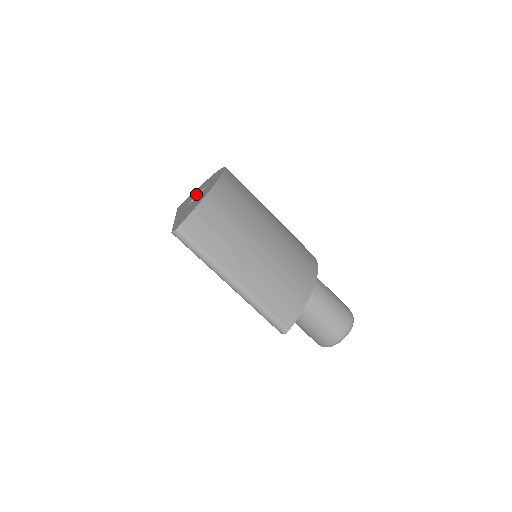
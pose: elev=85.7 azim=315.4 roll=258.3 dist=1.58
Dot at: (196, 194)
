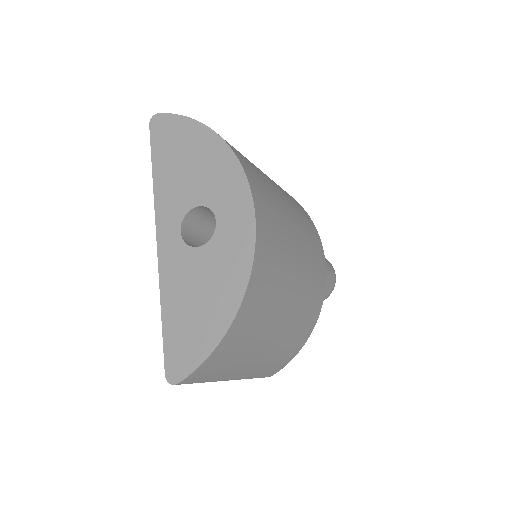
Dot at: (194, 199)
